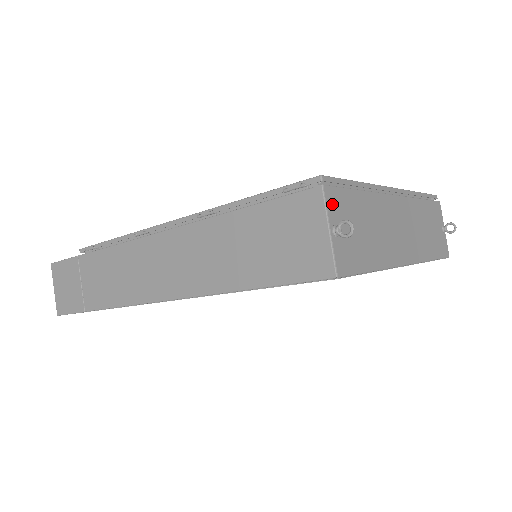
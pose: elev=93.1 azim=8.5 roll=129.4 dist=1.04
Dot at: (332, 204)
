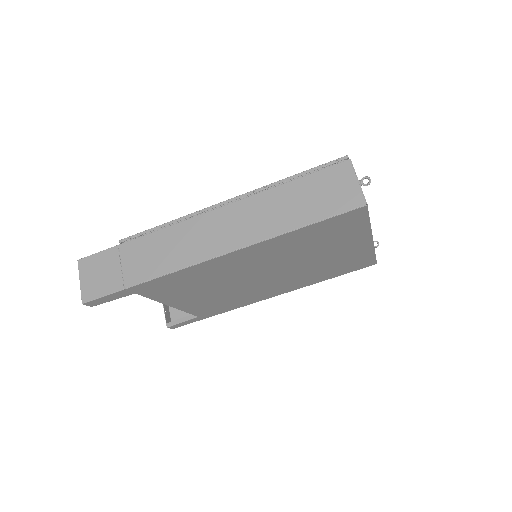
Dot at: (354, 171)
